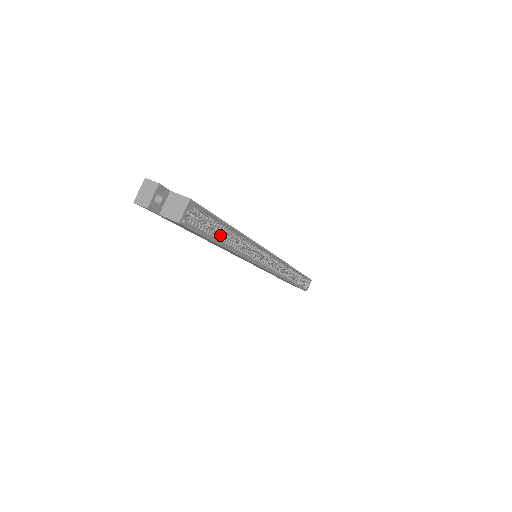
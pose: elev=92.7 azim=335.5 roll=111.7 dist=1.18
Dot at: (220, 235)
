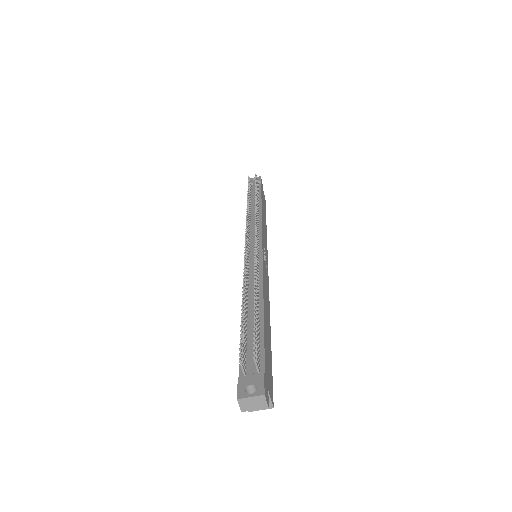
Dot at: occluded
